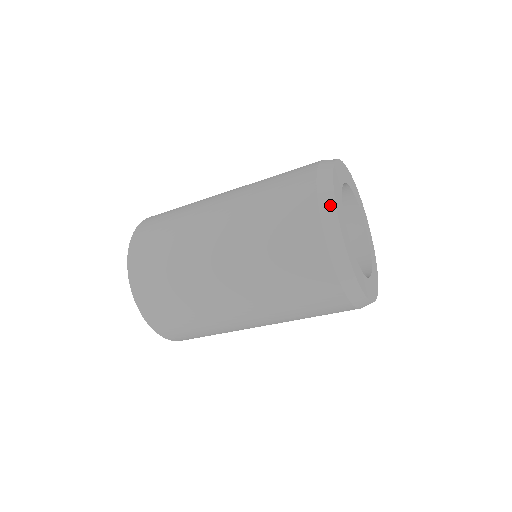
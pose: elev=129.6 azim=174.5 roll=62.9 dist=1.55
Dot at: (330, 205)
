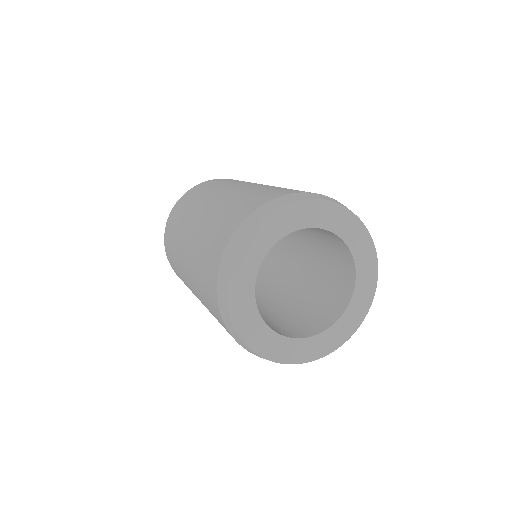
Dot at: (261, 214)
